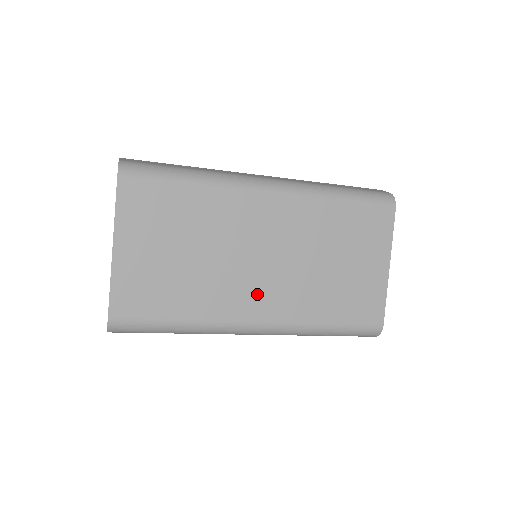
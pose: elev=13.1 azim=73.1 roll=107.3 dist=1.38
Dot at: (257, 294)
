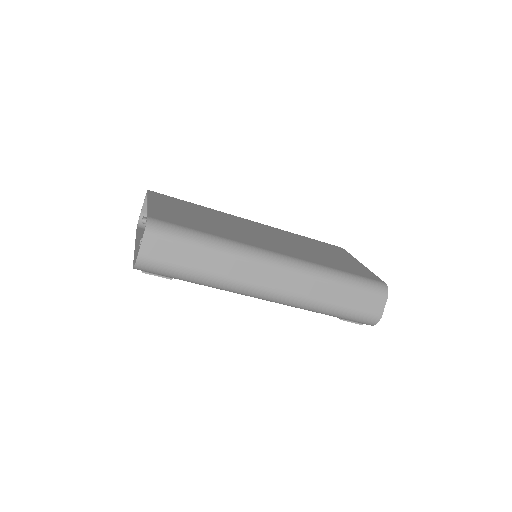
Dot at: (268, 244)
